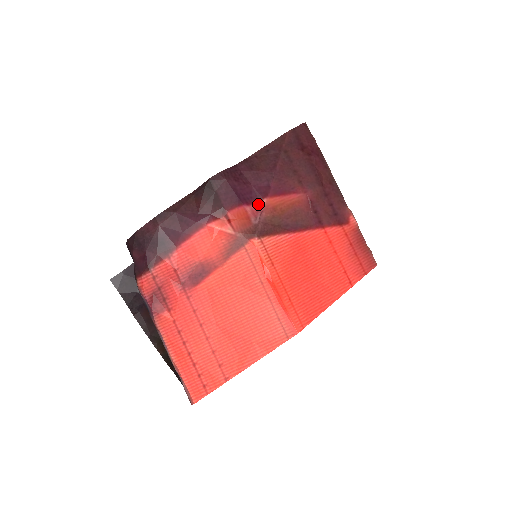
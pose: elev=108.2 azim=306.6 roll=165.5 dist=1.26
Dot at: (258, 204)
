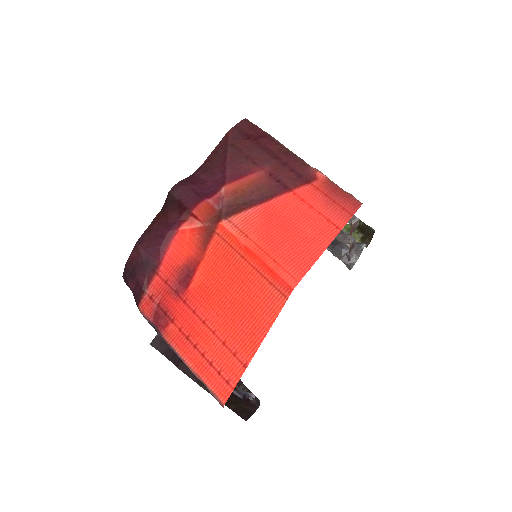
Dot at: (218, 194)
